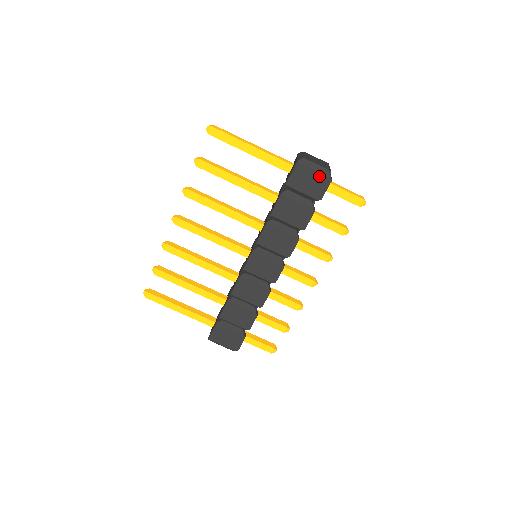
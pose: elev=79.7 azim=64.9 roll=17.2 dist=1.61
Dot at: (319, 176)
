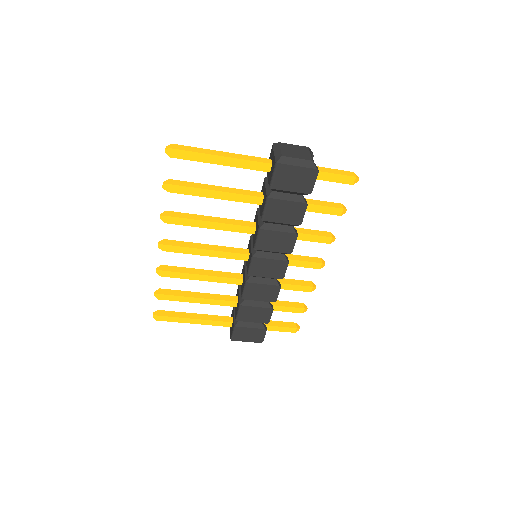
Dot at: (304, 171)
